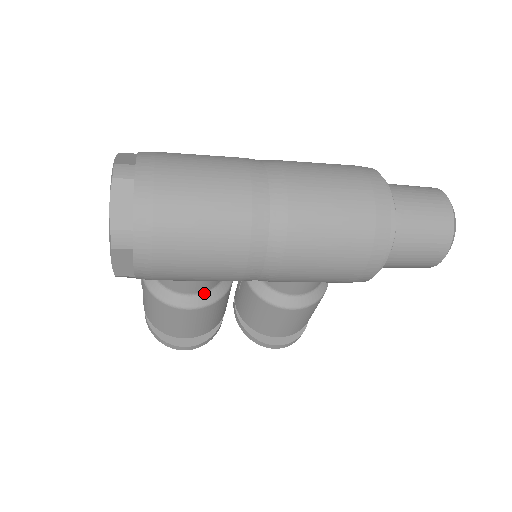
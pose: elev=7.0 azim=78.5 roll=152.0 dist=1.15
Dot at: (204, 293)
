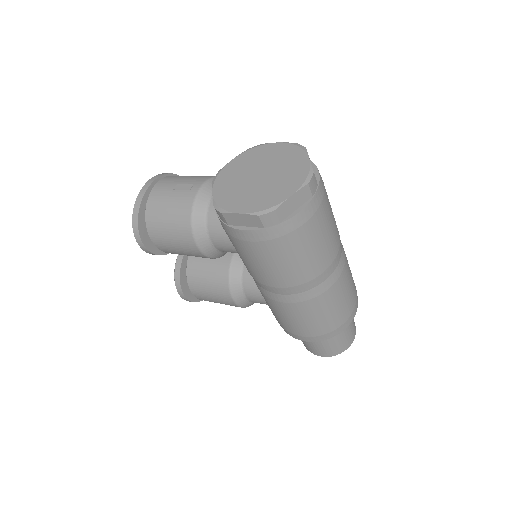
Dot at: (217, 250)
